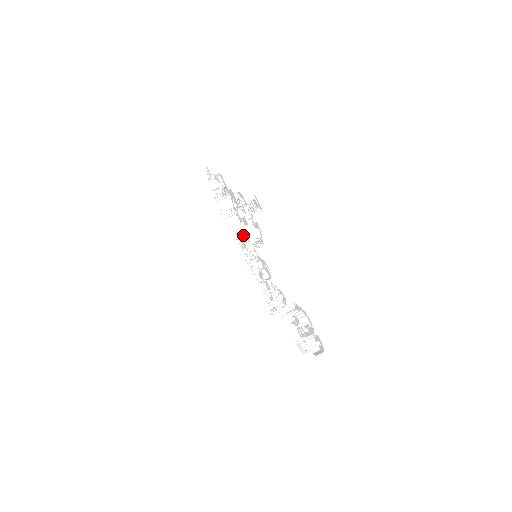
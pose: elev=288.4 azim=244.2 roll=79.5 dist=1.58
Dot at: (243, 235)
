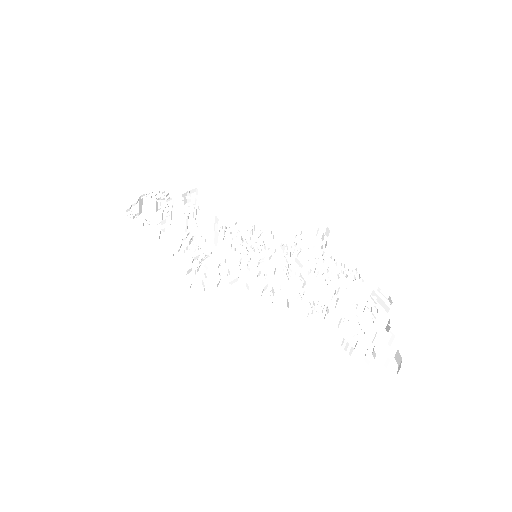
Dot at: occluded
